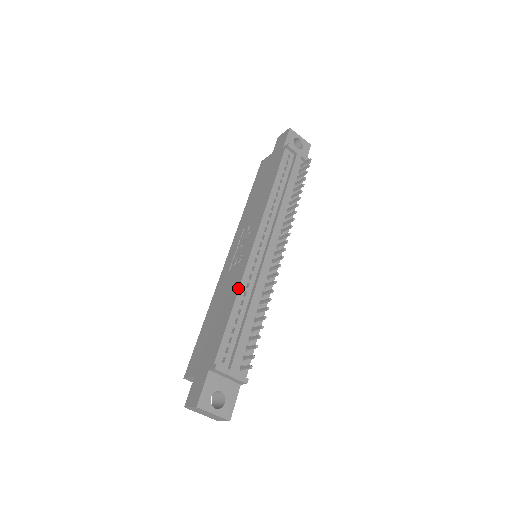
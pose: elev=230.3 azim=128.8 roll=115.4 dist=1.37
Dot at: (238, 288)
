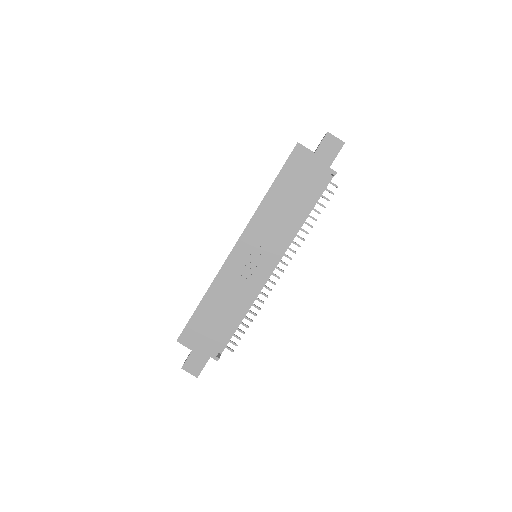
Dot at: (247, 306)
